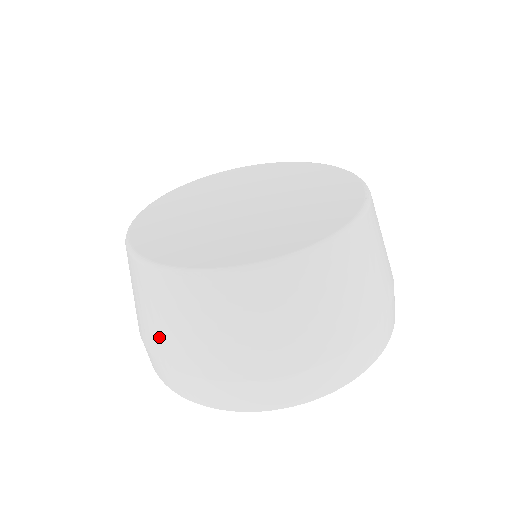
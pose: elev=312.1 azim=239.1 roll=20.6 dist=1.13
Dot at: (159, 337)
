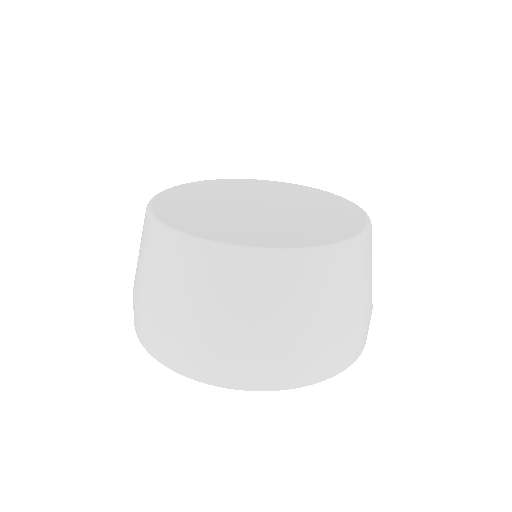
Dot at: (145, 289)
